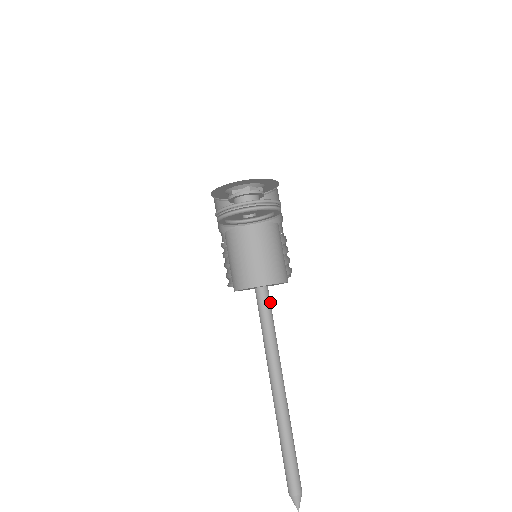
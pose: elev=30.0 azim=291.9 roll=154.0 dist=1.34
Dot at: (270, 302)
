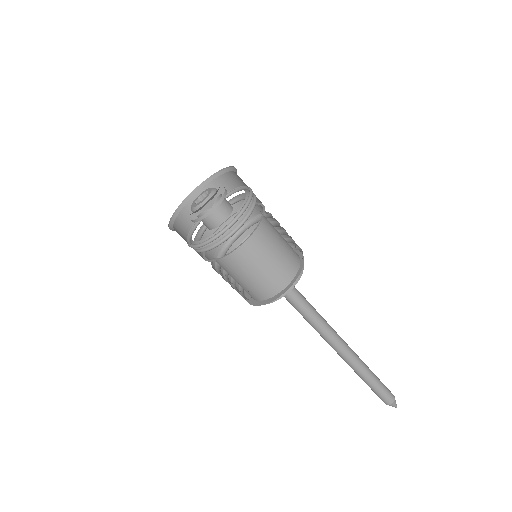
Dot at: (295, 288)
